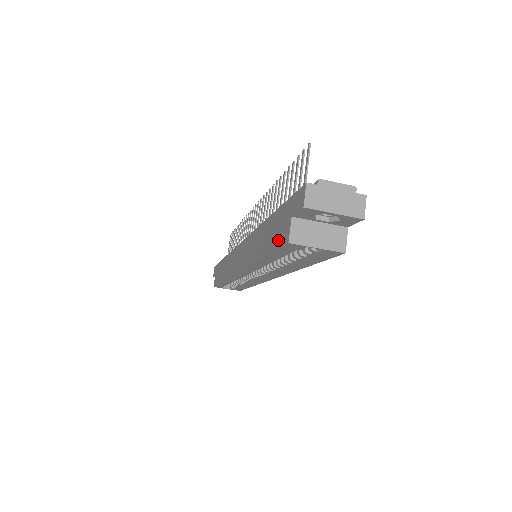
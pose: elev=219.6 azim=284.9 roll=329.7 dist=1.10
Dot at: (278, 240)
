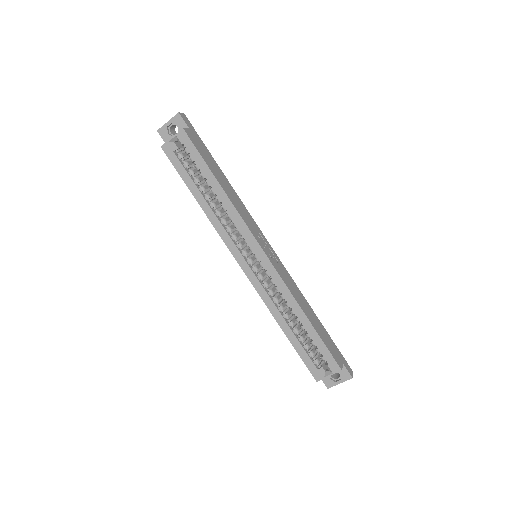
Dot at: (174, 164)
